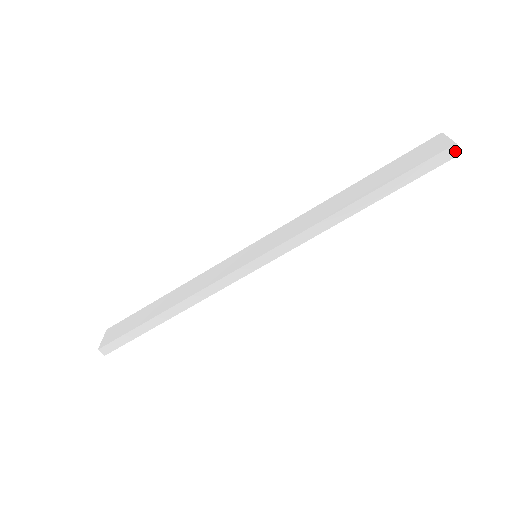
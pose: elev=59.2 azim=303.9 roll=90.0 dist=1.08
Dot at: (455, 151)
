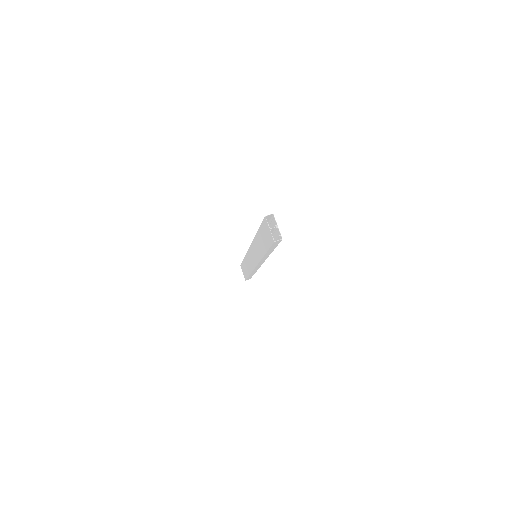
Dot at: (278, 241)
